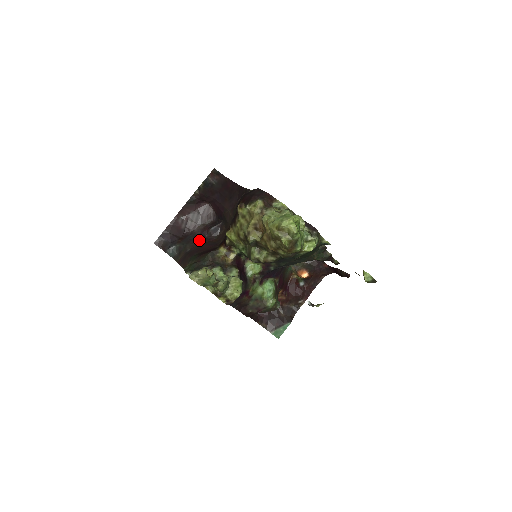
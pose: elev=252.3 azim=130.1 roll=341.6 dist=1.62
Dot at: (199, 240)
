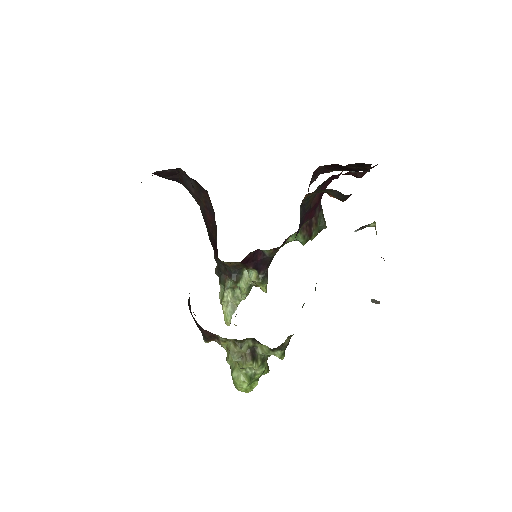
Dot at: (196, 188)
